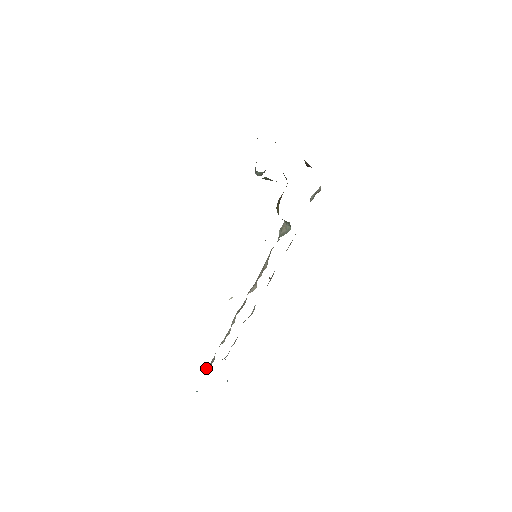
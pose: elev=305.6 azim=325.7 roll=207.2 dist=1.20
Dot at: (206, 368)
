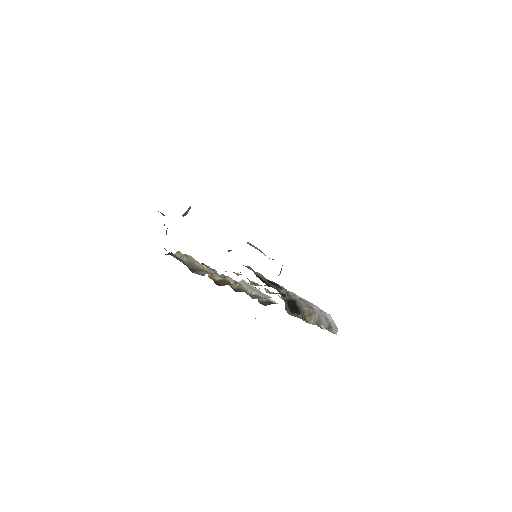
Dot at: occluded
